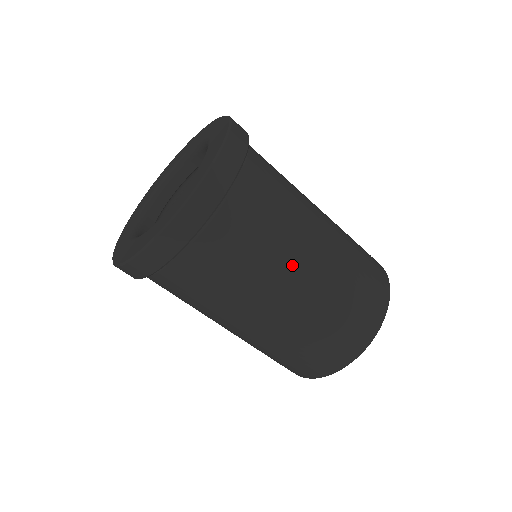
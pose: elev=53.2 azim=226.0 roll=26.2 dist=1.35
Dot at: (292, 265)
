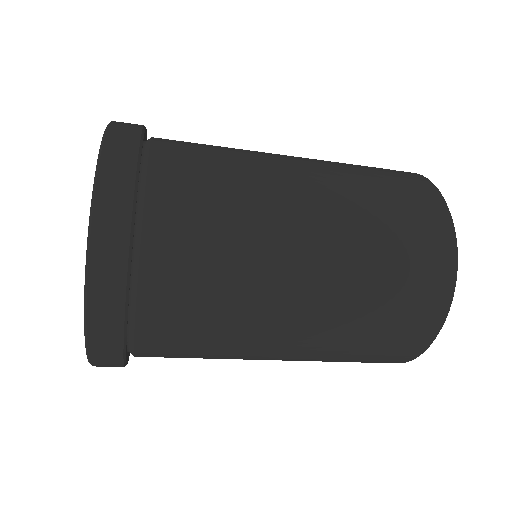
Dot at: (282, 235)
